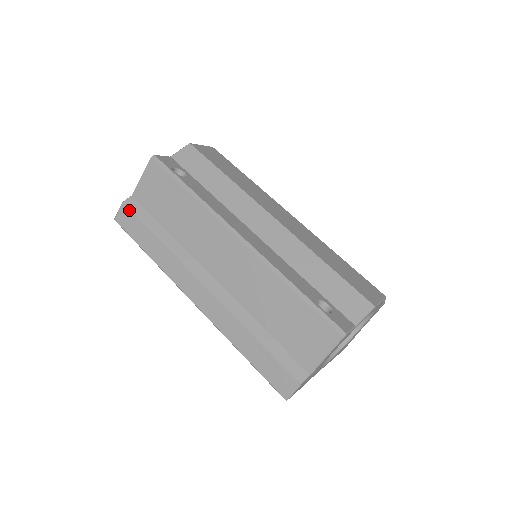
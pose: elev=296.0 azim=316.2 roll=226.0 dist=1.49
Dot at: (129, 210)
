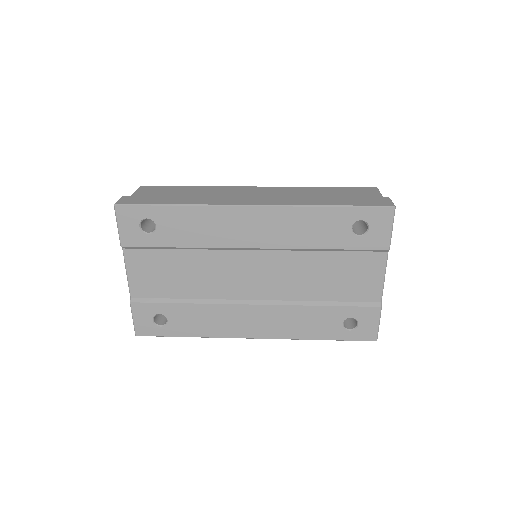
Dot at: (134, 196)
